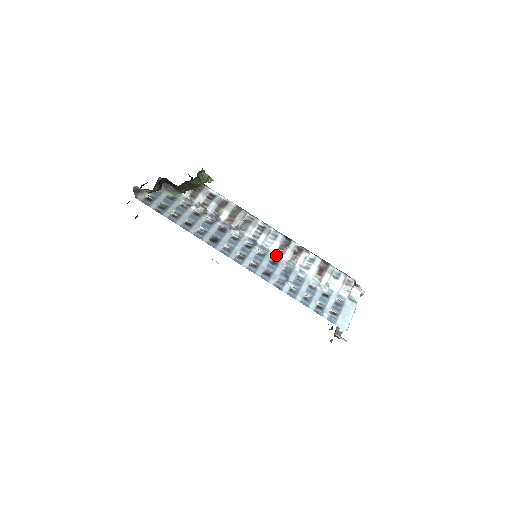
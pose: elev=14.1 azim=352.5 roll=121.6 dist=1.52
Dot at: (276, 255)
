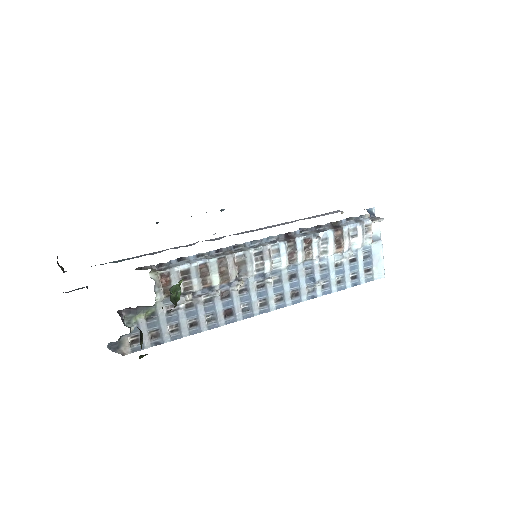
Dot at: (289, 267)
